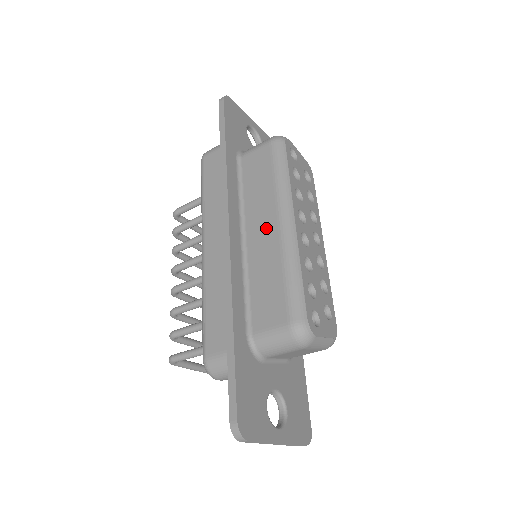
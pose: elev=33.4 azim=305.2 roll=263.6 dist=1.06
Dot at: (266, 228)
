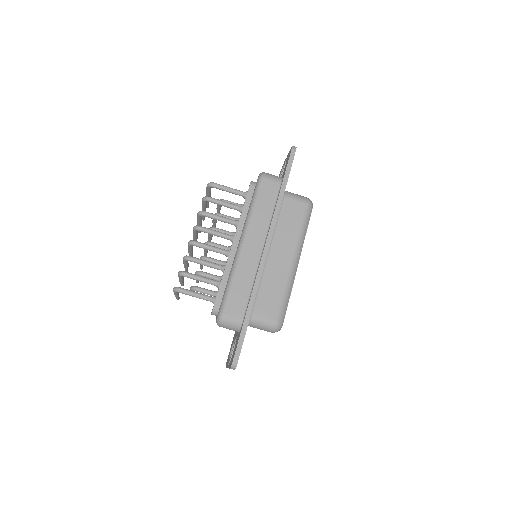
Dot at: (283, 258)
